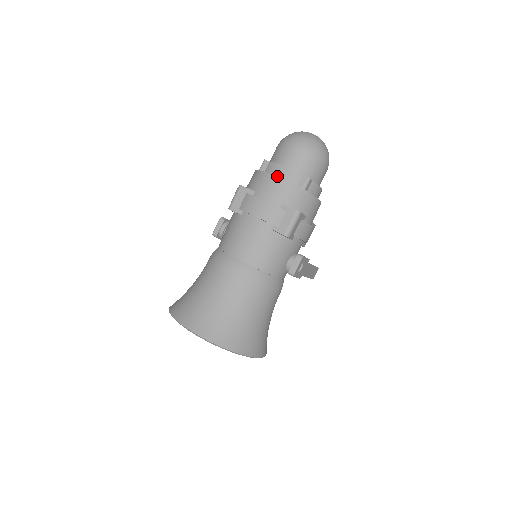
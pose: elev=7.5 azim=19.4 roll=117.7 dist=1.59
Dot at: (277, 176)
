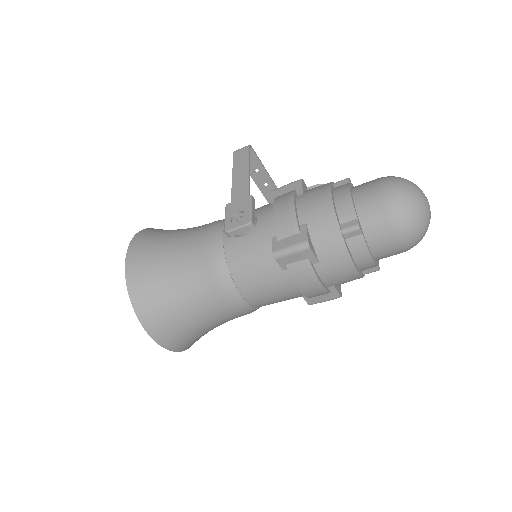
Dot at: (356, 268)
